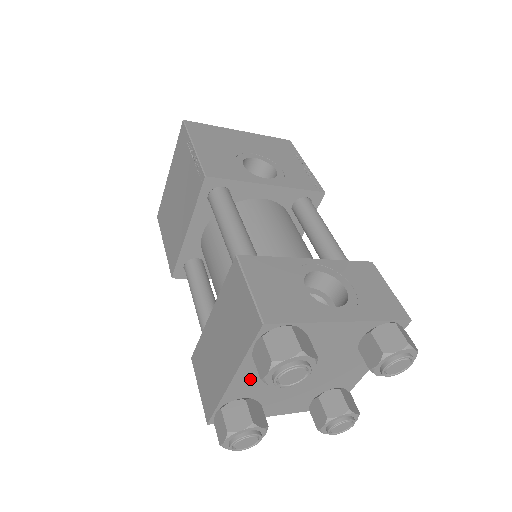
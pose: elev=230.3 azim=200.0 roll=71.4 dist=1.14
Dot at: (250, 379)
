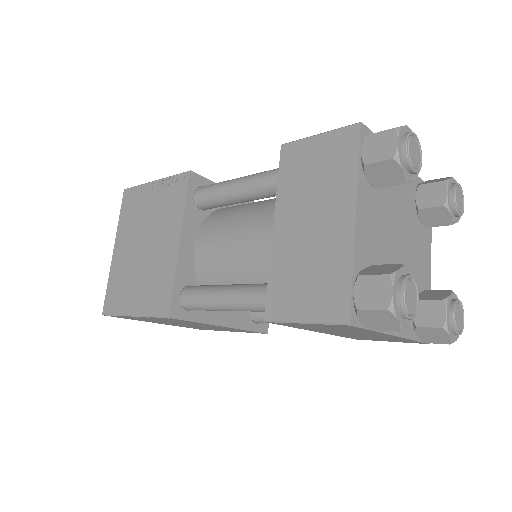
Dot at: (367, 226)
